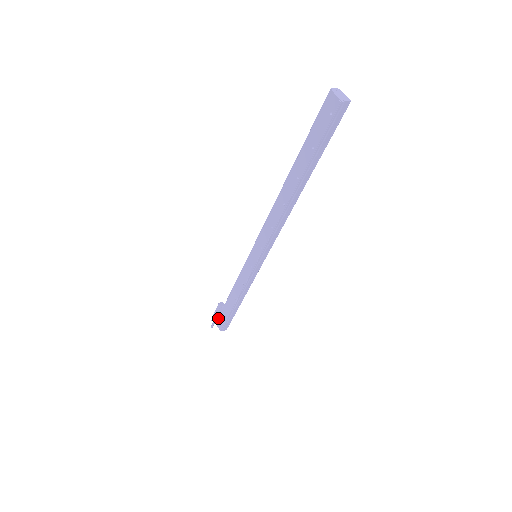
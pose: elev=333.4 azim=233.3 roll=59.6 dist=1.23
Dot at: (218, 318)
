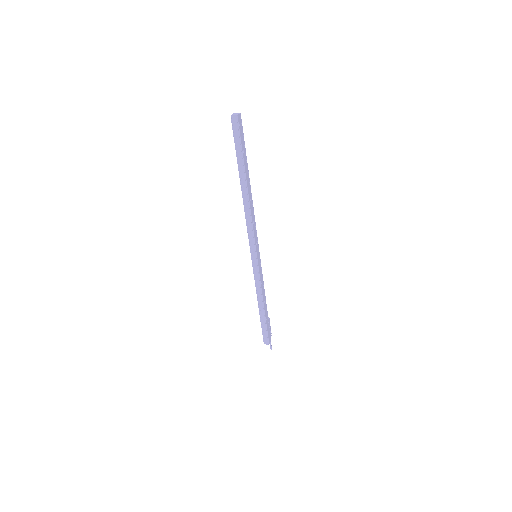
Dot at: occluded
